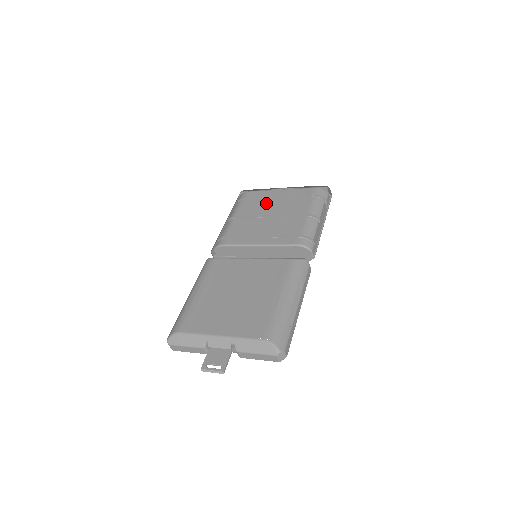
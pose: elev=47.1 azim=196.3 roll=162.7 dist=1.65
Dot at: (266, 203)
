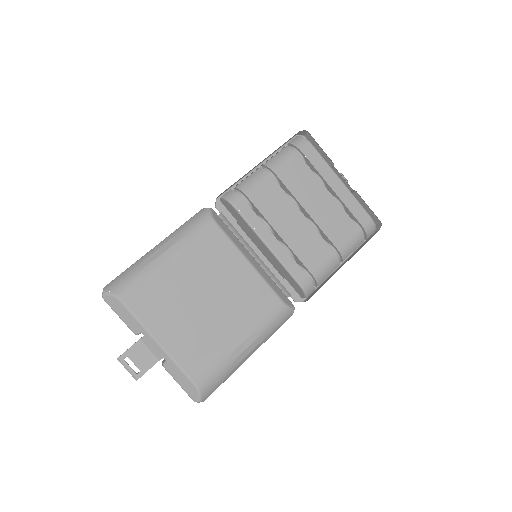
Dot at: (315, 187)
